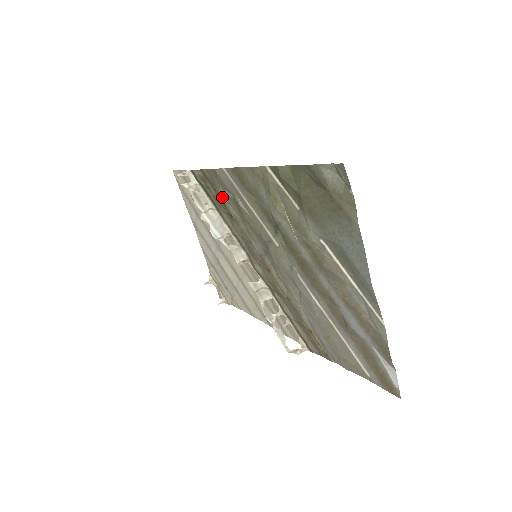
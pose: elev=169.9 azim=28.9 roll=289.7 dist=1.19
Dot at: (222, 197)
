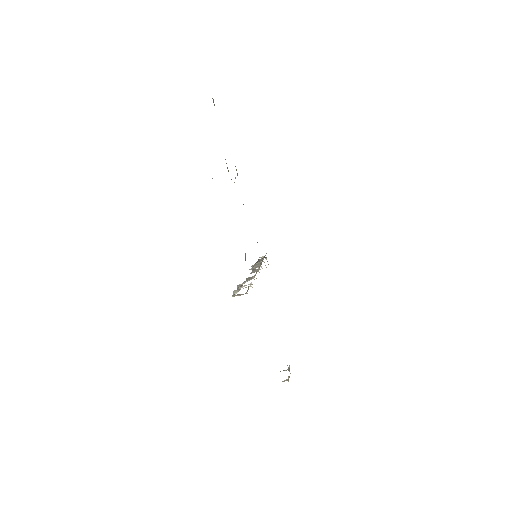
Dot at: occluded
